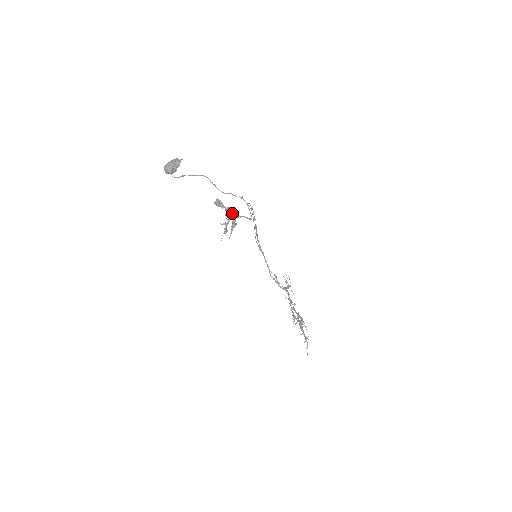
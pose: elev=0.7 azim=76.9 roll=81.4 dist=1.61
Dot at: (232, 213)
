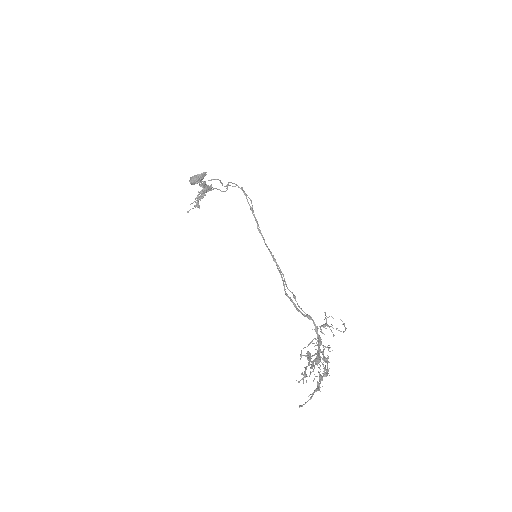
Dot at: (208, 188)
